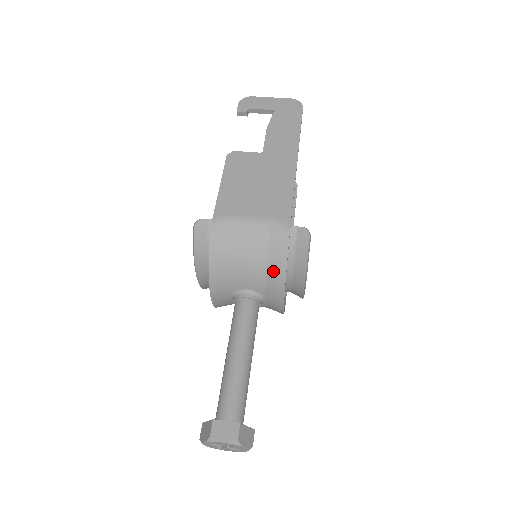
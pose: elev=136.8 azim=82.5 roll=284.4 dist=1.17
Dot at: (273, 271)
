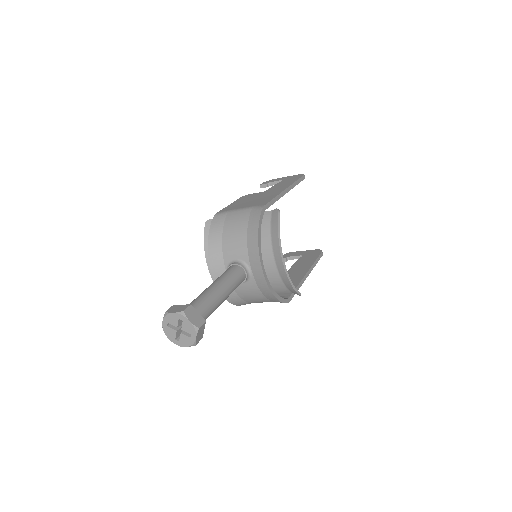
Dot at: (250, 237)
